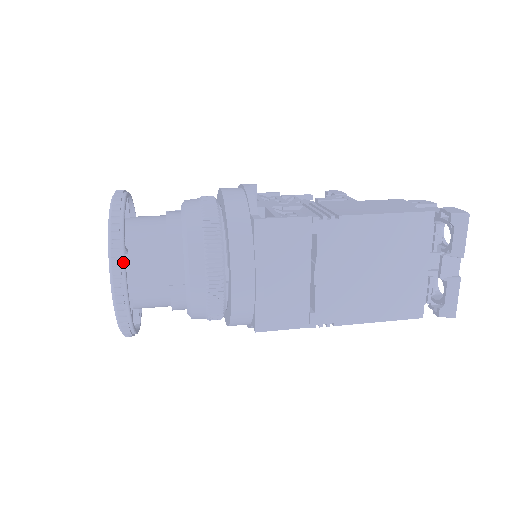
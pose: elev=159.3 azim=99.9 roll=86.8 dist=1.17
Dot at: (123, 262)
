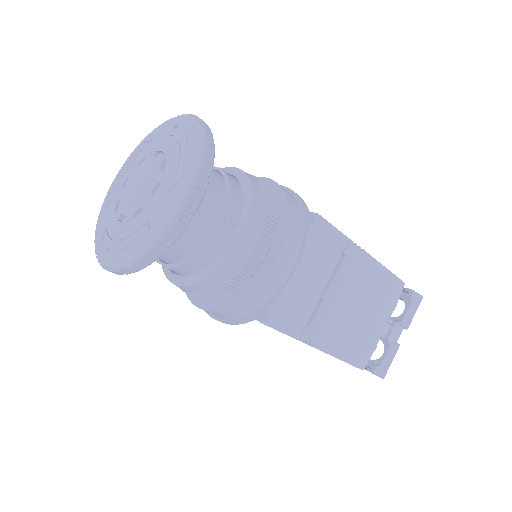
Dot at: (208, 180)
